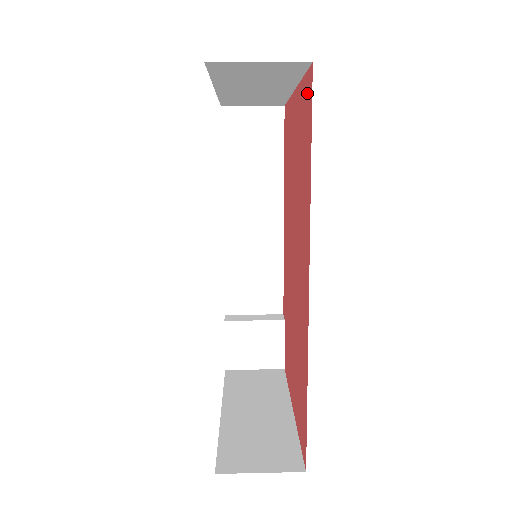
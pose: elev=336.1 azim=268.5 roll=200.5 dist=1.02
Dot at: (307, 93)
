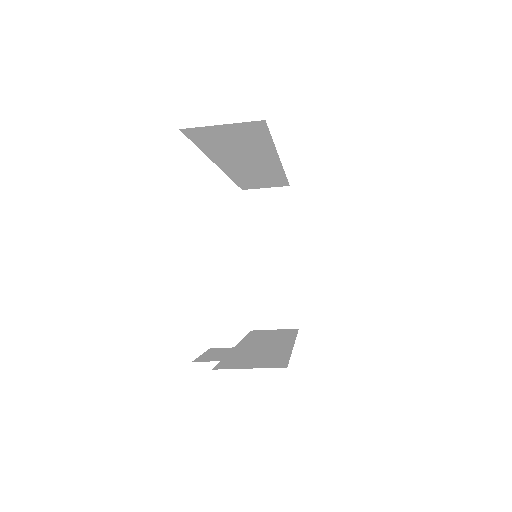
Dot at: occluded
